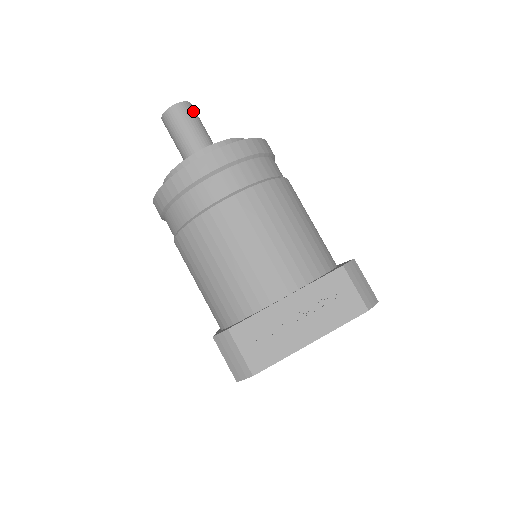
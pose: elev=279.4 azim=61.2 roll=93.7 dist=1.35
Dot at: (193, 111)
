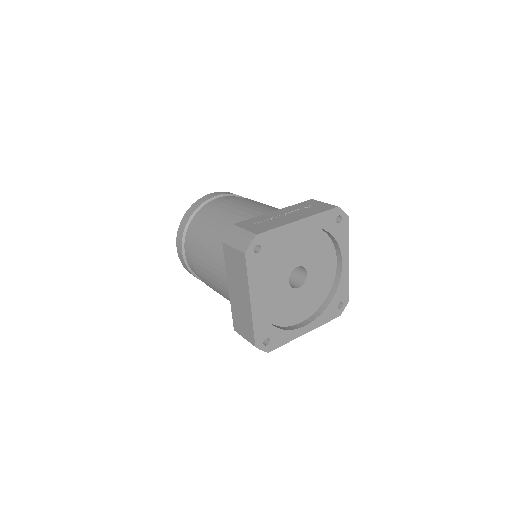
Dot at: occluded
